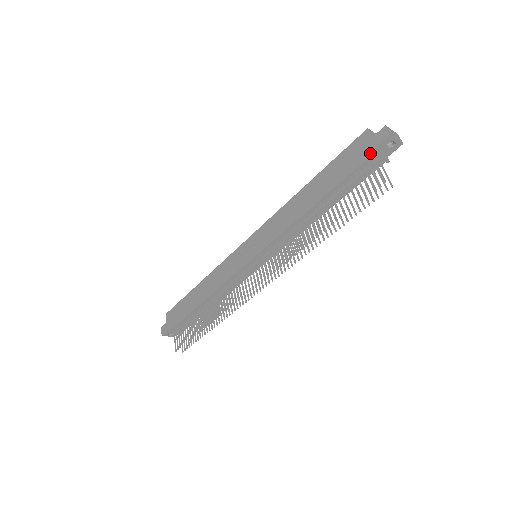
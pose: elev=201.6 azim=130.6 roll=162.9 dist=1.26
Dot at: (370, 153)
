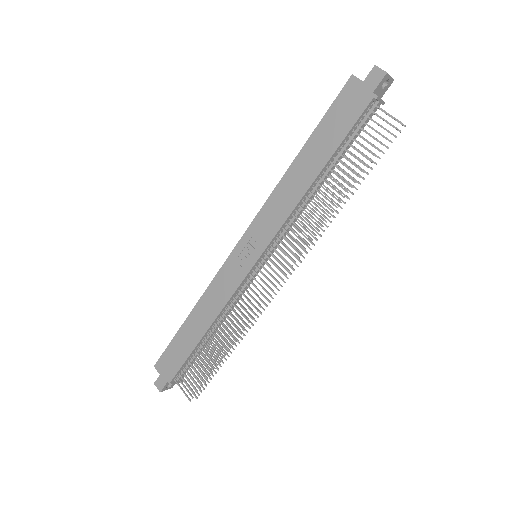
Dot at: (369, 98)
